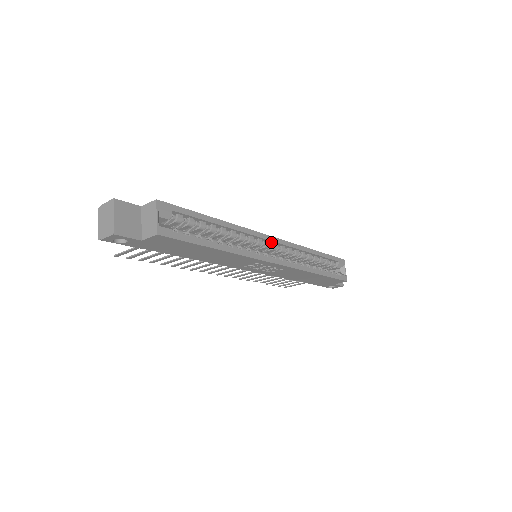
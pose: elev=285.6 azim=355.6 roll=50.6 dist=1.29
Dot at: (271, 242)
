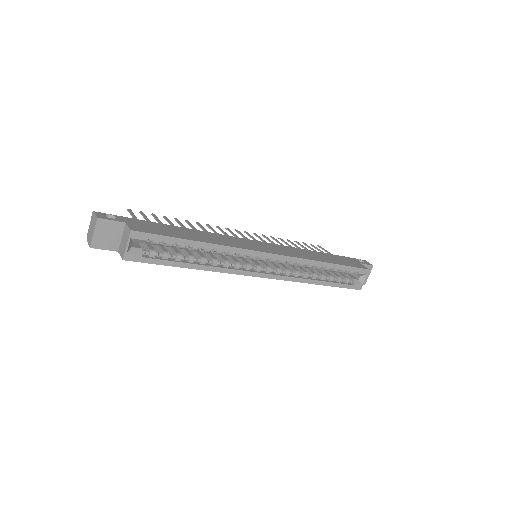
Dot at: (268, 256)
